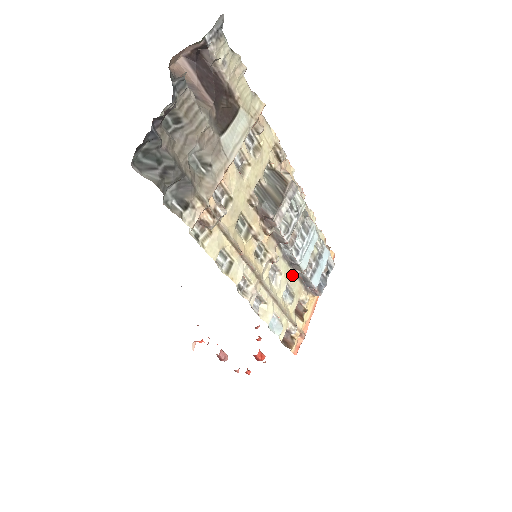
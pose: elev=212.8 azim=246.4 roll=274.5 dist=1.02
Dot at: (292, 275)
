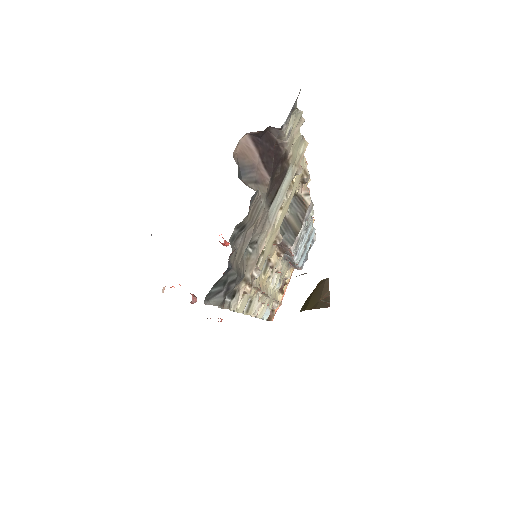
Dot at: (284, 266)
